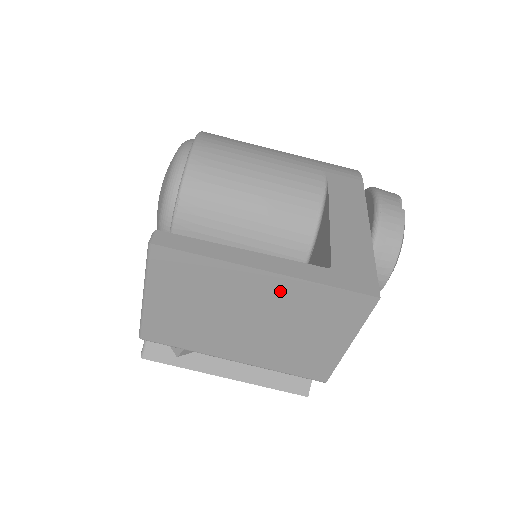
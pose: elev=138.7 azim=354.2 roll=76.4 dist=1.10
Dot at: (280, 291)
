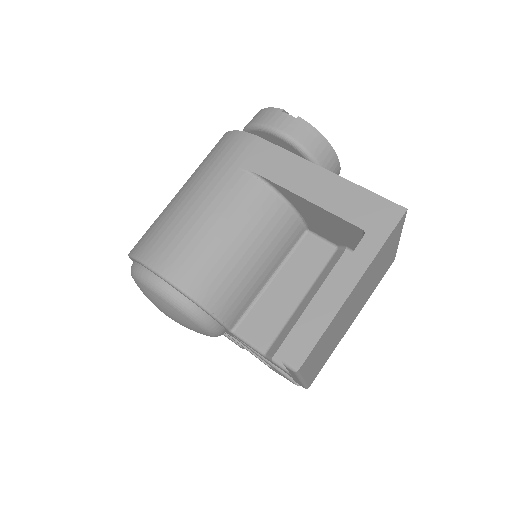
Dot at: (363, 280)
